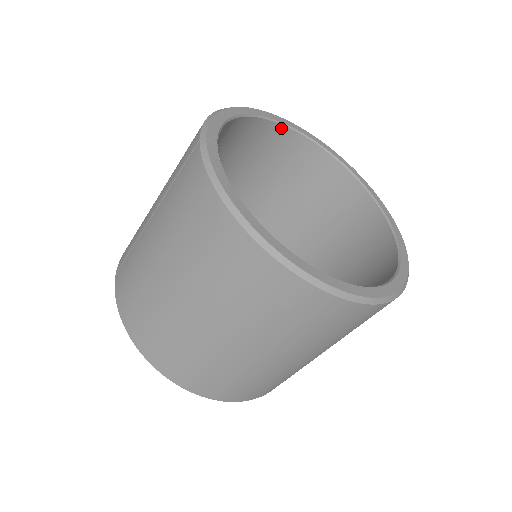
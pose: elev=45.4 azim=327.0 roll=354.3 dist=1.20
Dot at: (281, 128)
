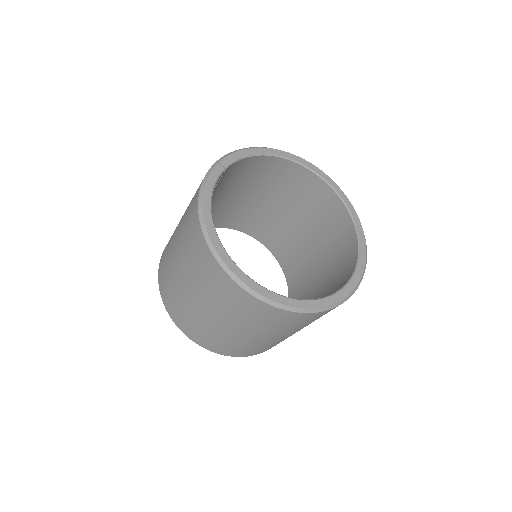
Dot at: (307, 171)
